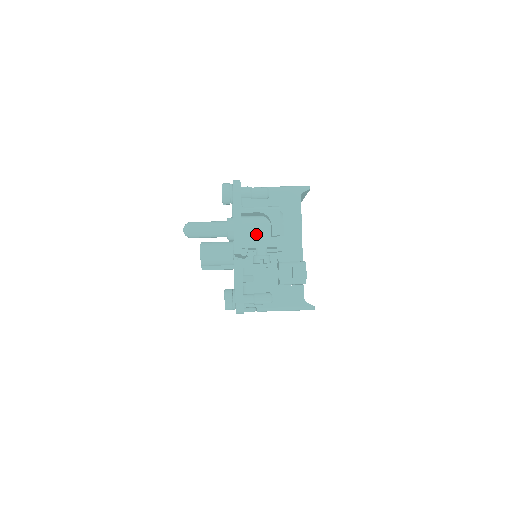
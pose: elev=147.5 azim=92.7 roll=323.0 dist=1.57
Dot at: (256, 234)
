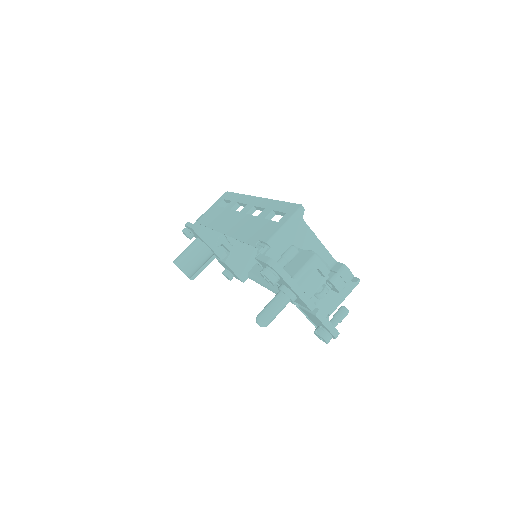
Dot at: (311, 284)
